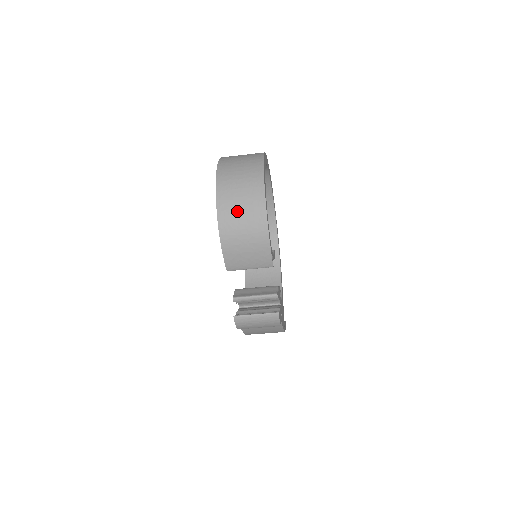
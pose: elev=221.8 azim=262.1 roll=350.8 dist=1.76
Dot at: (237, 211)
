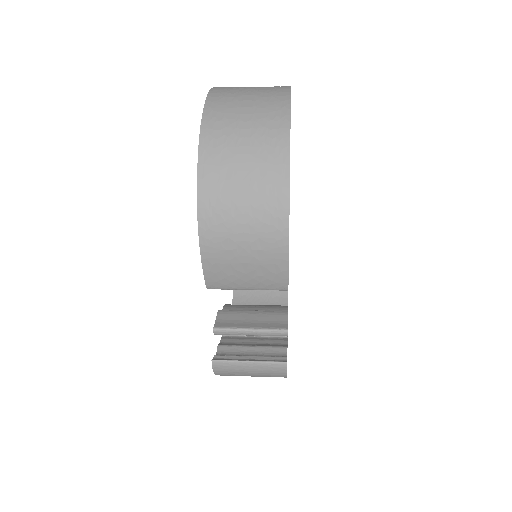
Dot at: (235, 189)
